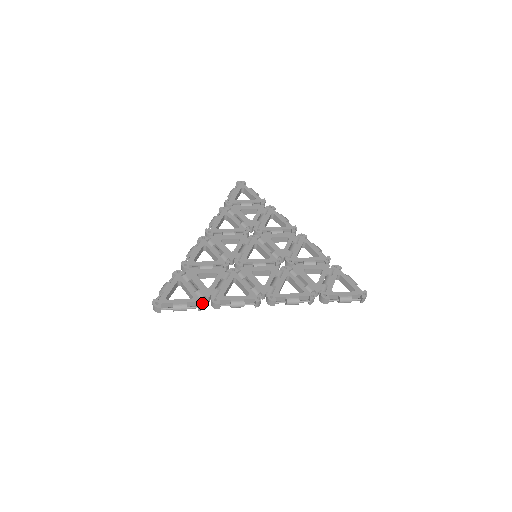
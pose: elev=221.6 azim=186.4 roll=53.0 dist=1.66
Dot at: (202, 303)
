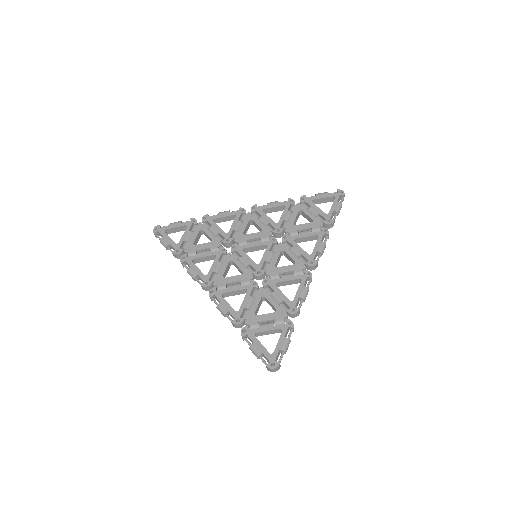
Dot at: (292, 323)
